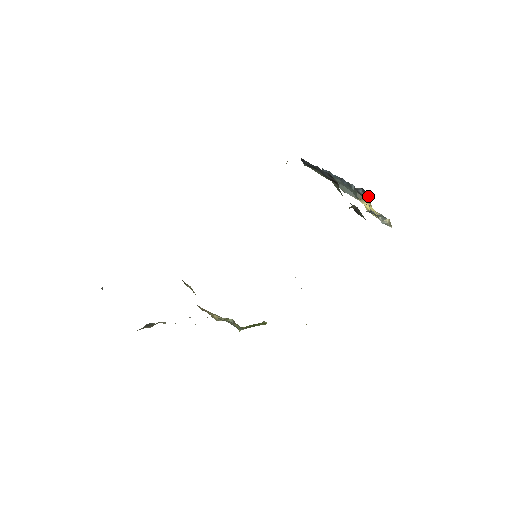
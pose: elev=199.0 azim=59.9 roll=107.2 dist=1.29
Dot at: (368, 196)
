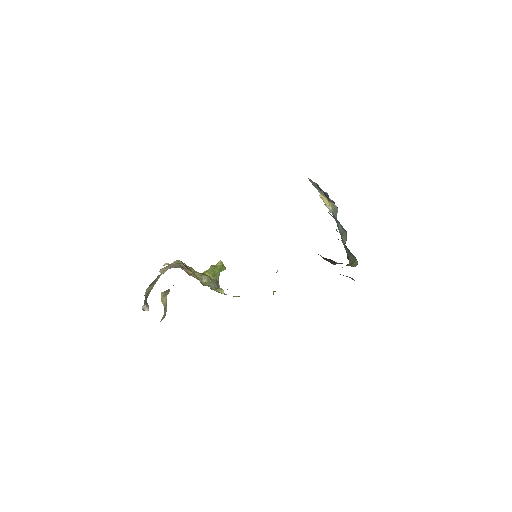
Dot at: (333, 203)
